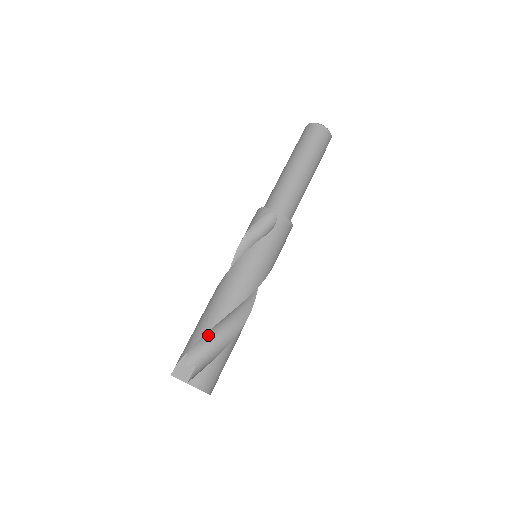
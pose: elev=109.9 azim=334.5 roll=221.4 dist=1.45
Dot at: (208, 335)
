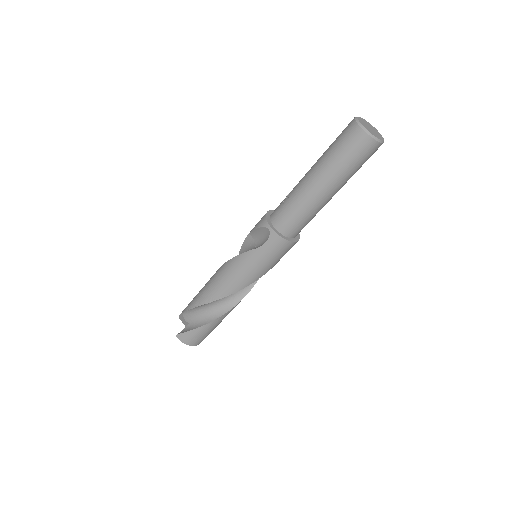
Dot at: (197, 308)
